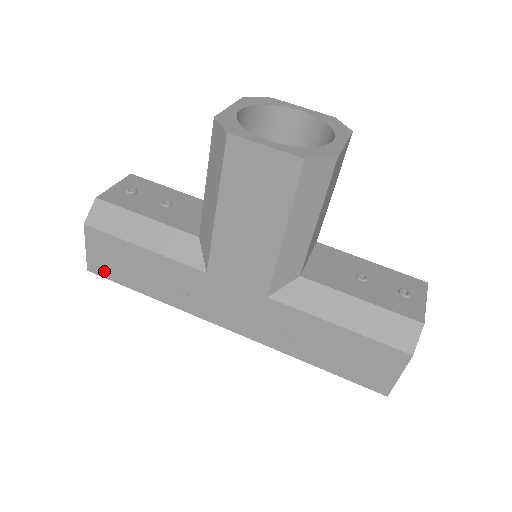
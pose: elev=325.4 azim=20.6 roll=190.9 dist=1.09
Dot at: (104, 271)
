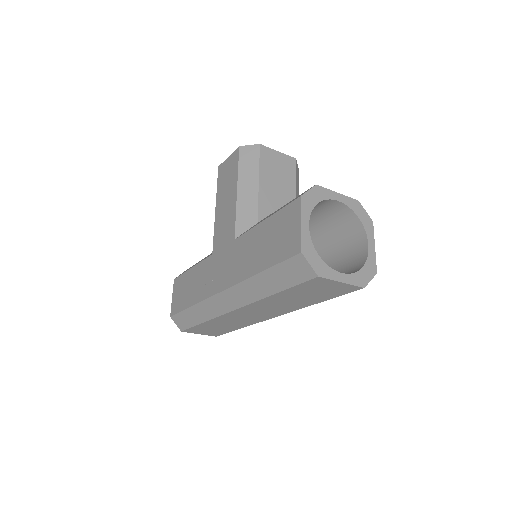
Dot at: (176, 308)
